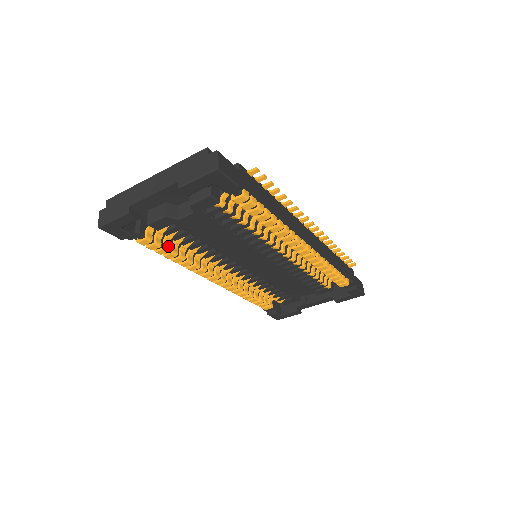
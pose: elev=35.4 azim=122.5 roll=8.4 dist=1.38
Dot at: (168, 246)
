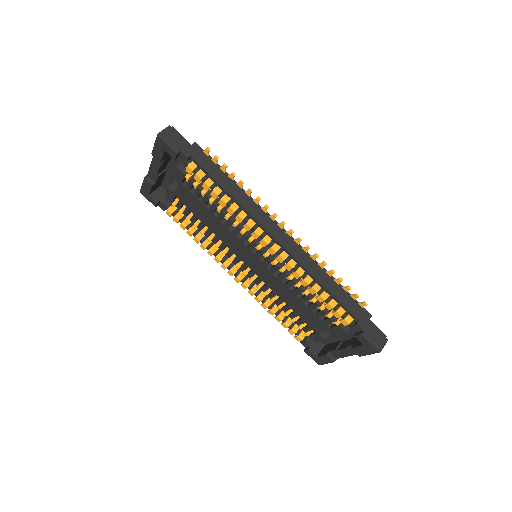
Dot at: (187, 223)
